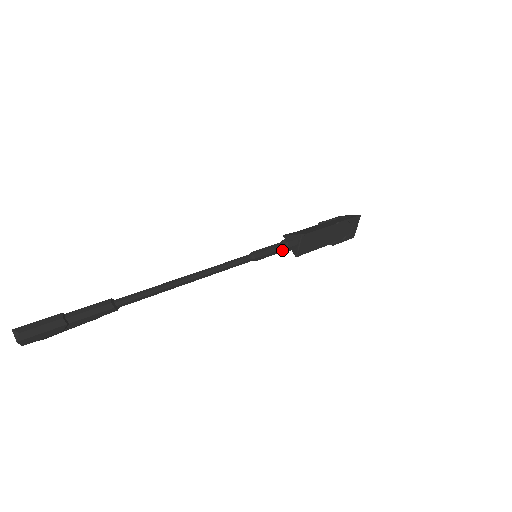
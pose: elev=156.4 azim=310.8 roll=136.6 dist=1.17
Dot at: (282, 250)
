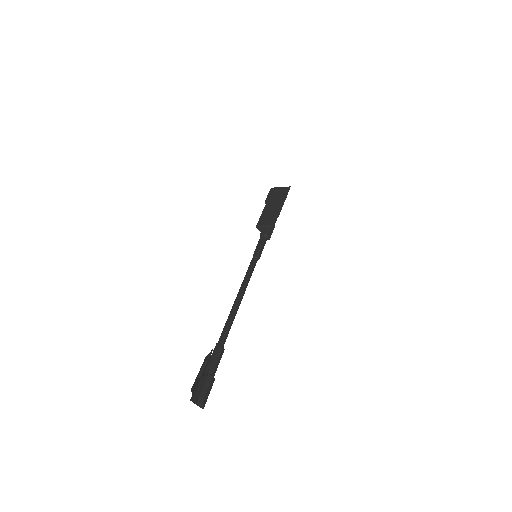
Dot at: (265, 242)
